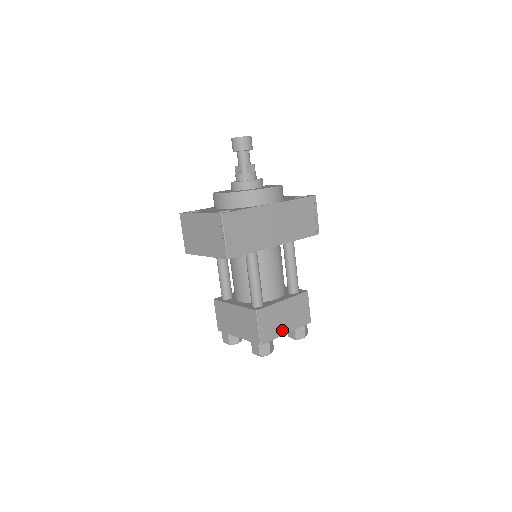
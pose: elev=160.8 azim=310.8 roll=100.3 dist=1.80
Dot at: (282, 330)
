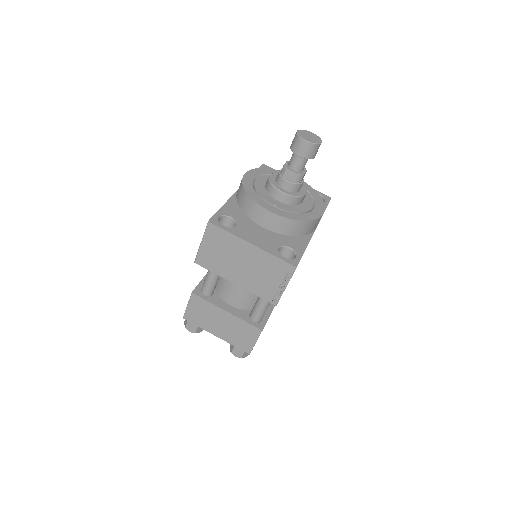
Dot at: occluded
